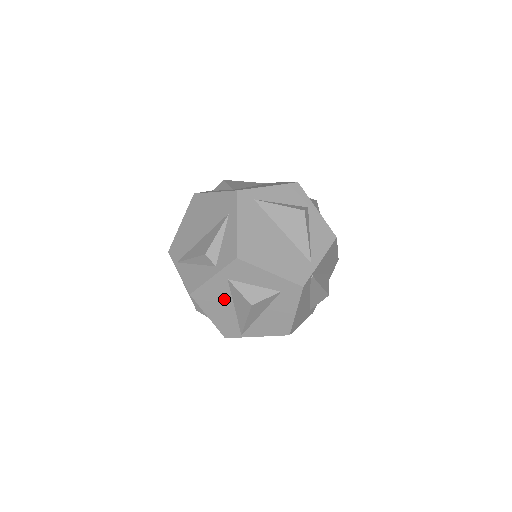
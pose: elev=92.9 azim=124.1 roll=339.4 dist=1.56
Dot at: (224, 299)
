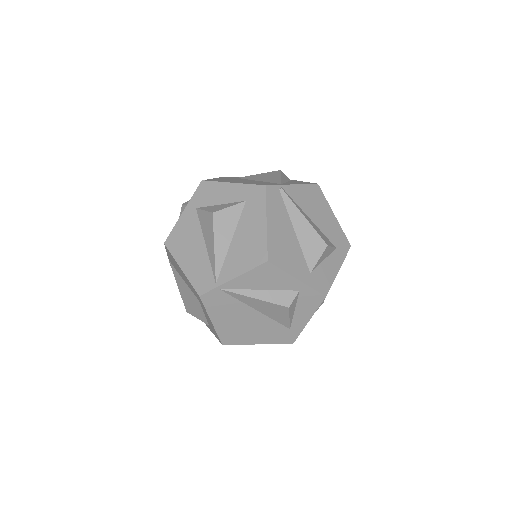
Dot at: (195, 236)
